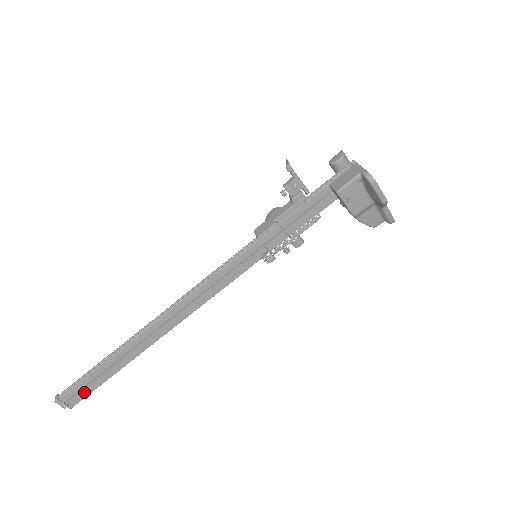
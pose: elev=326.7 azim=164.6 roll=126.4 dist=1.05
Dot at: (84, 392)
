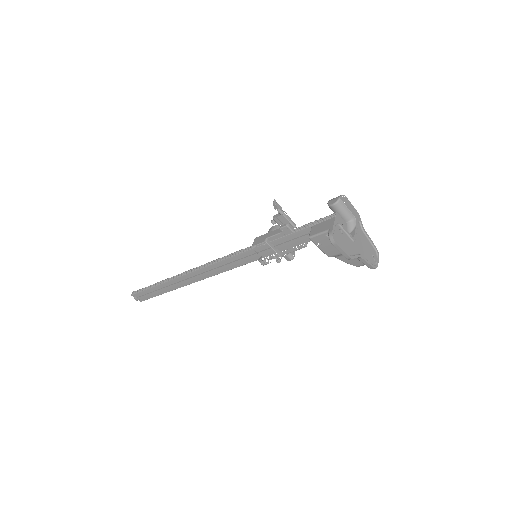
Dot at: (147, 296)
